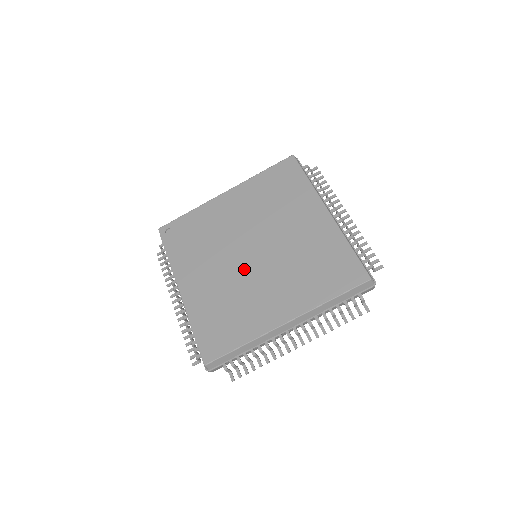
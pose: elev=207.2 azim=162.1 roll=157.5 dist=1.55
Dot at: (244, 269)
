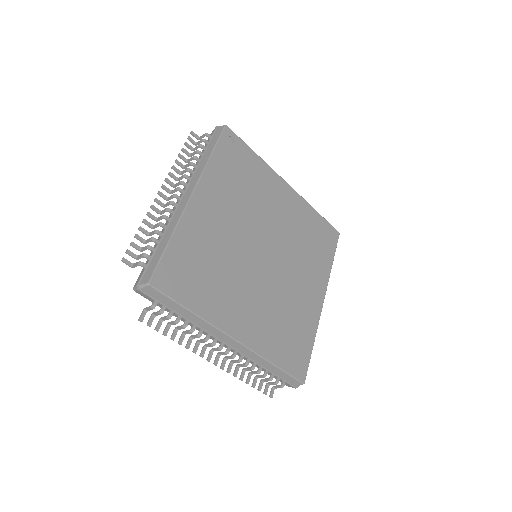
Dot at: (248, 257)
